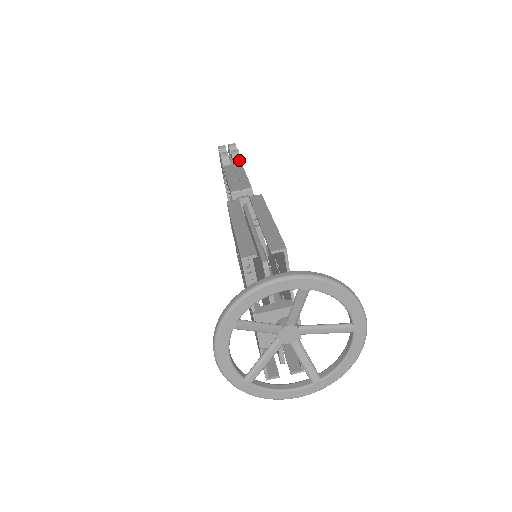
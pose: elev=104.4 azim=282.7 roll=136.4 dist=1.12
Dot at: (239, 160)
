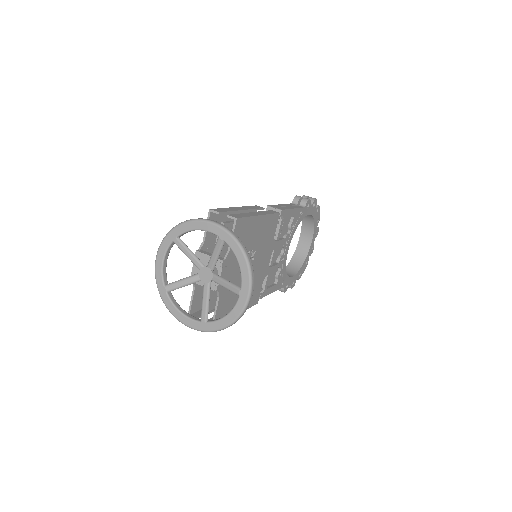
Dot at: (304, 205)
